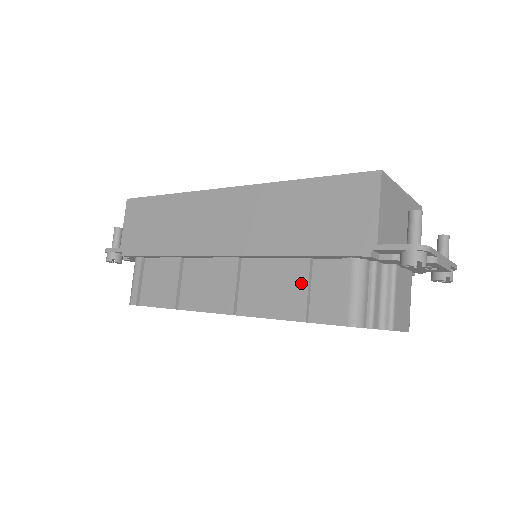
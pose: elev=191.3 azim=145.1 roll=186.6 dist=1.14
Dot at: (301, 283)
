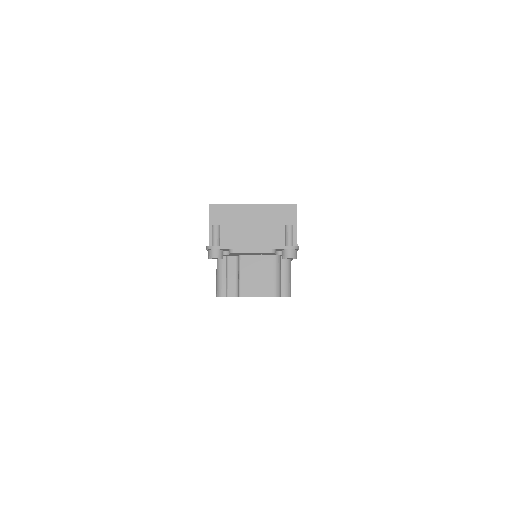
Dot at: occluded
